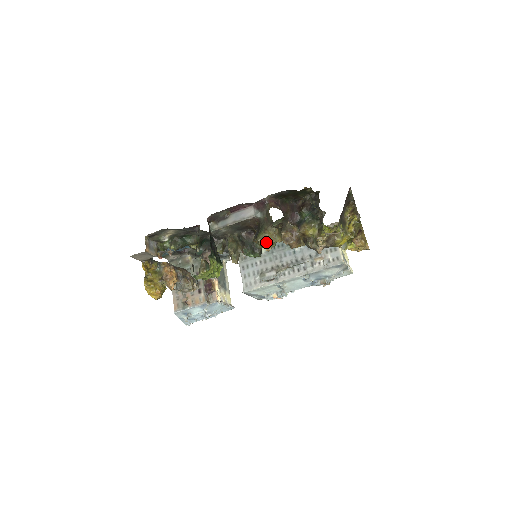
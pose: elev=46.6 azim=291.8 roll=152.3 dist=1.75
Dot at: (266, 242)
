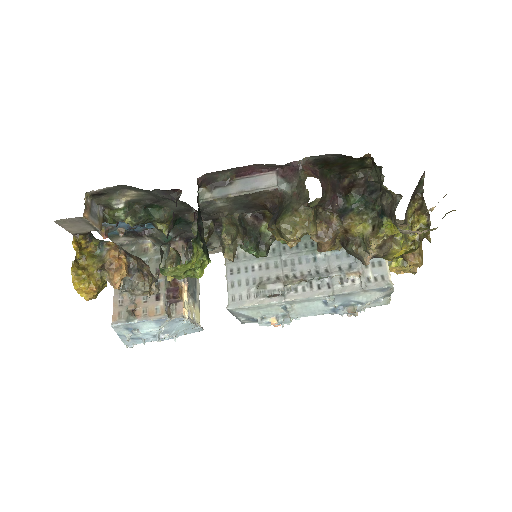
Dot at: (293, 231)
